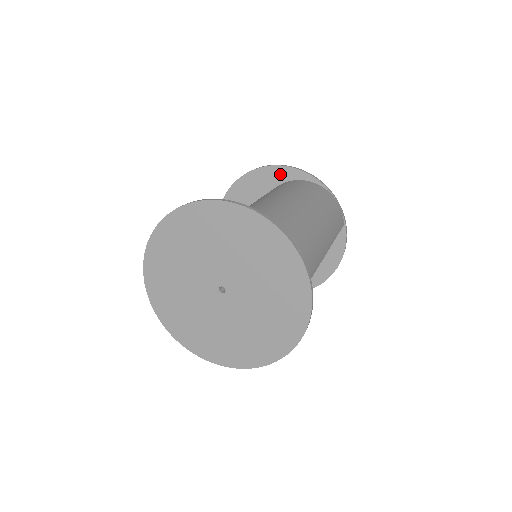
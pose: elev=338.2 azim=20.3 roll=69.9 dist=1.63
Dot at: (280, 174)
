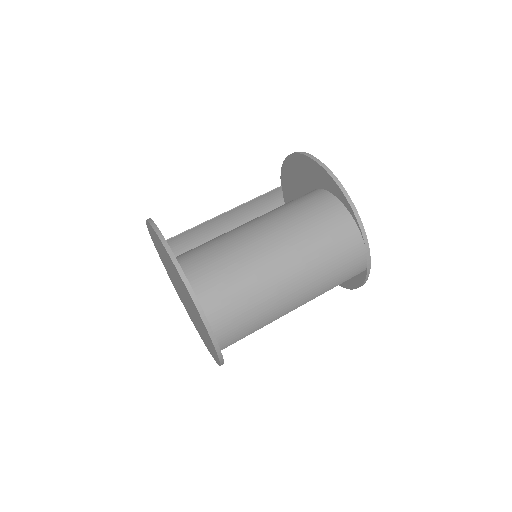
Dot at: (329, 183)
